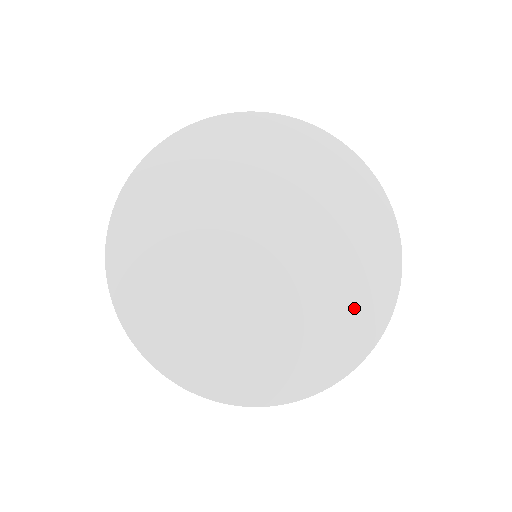
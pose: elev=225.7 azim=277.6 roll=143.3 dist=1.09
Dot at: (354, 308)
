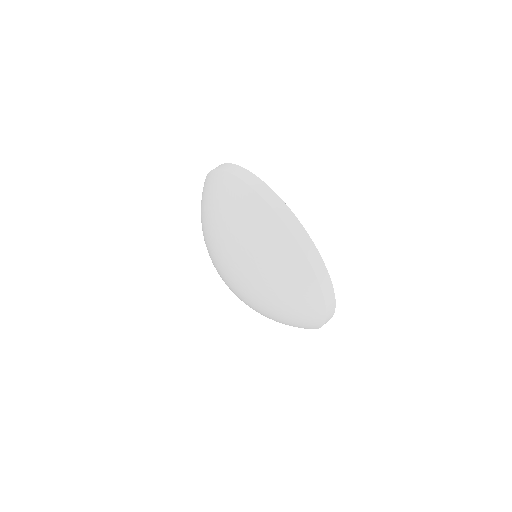
Dot at: occluded
